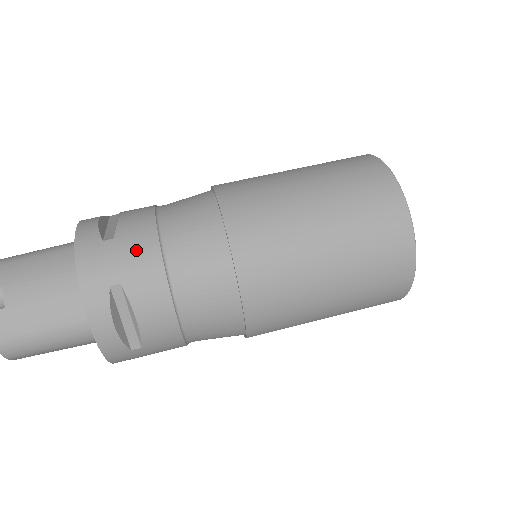
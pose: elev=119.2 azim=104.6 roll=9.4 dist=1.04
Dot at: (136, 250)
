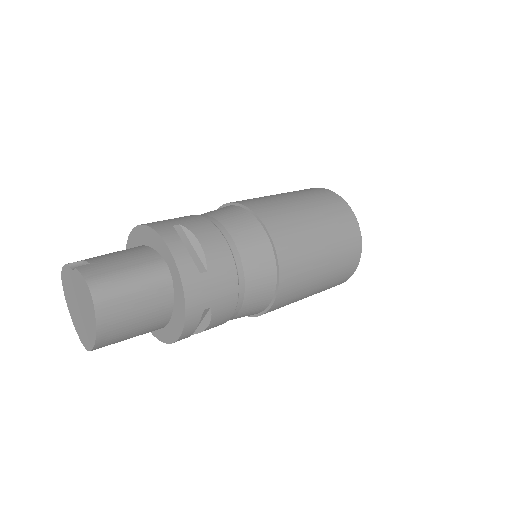
Dot at: (181, 217)
